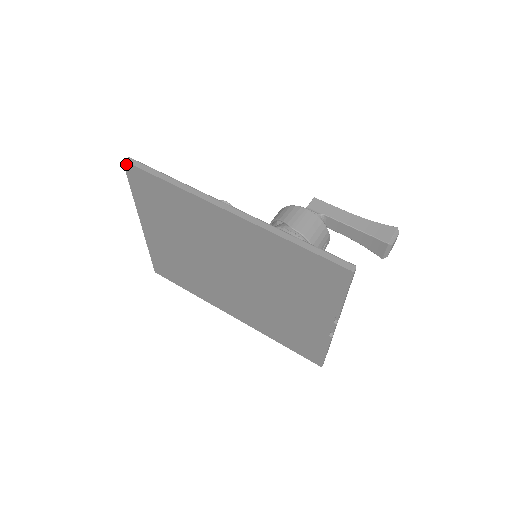
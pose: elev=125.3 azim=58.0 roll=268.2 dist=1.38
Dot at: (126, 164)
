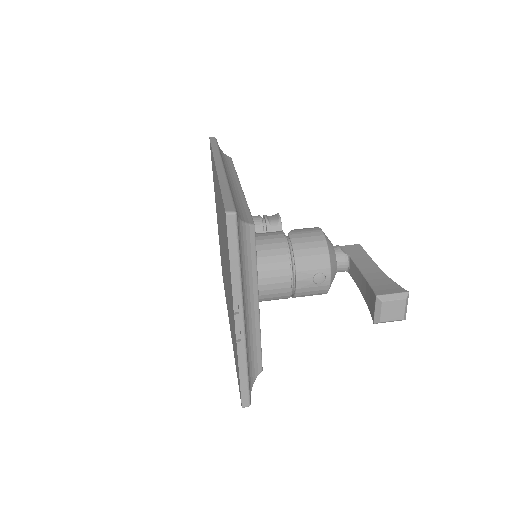
Dot at: occluded
